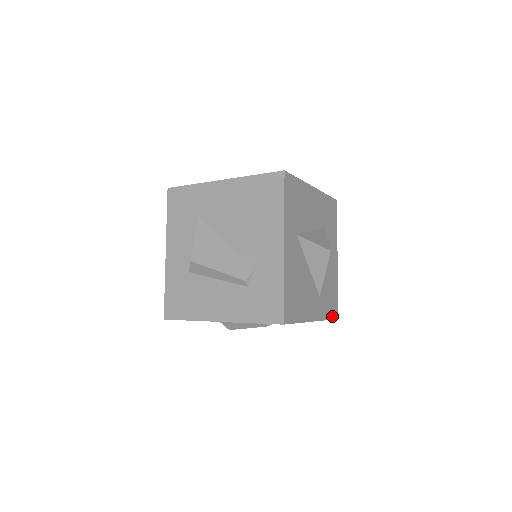
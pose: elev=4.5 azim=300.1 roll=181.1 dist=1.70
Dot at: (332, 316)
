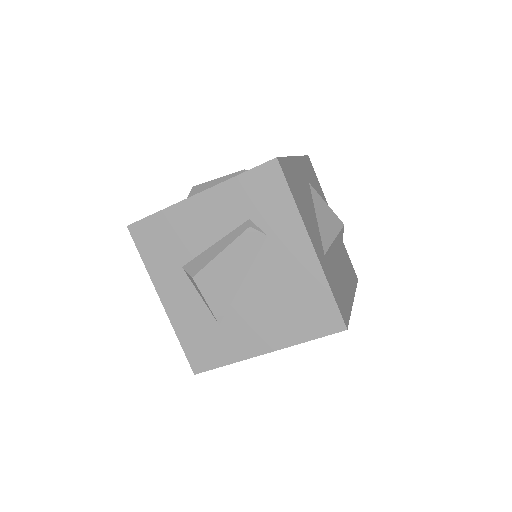
Dot at: (338, 306)
